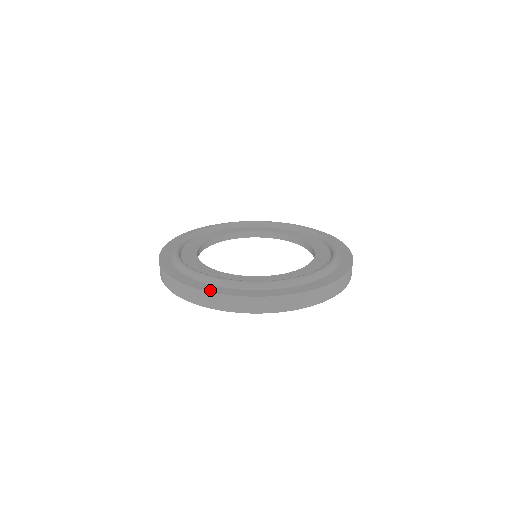
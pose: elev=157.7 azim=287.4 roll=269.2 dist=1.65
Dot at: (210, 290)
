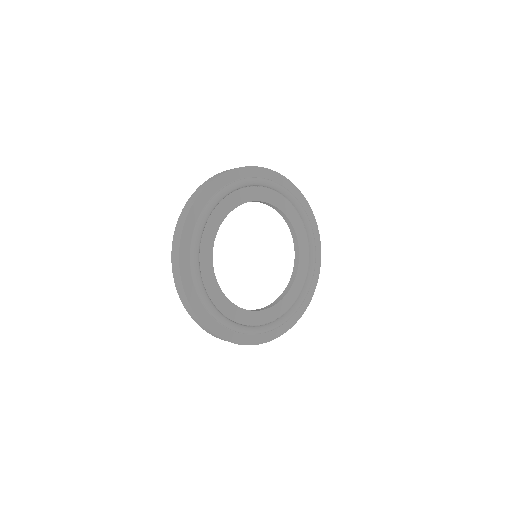
Dot at: (288, 328)
